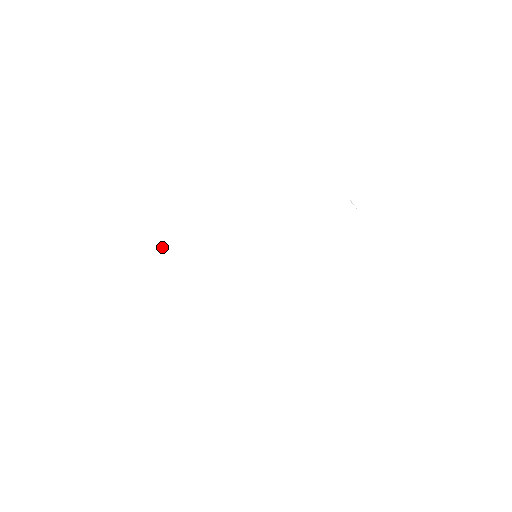
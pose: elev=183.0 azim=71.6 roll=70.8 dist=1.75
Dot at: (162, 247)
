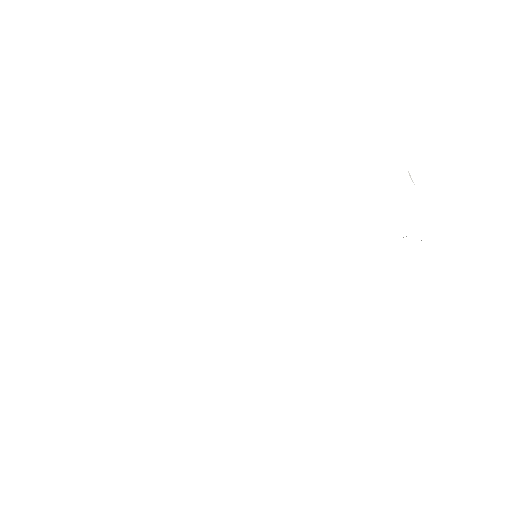
Dot at: occluded
